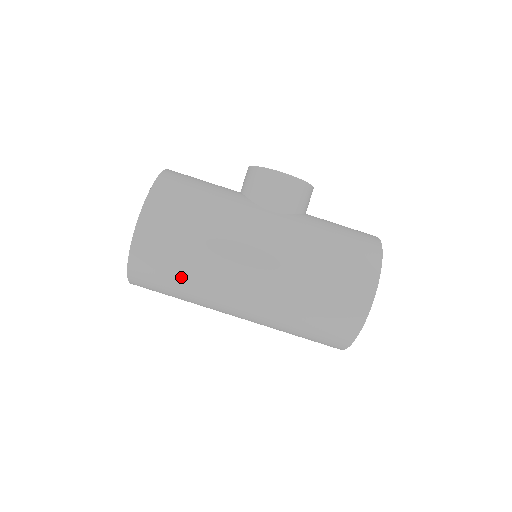
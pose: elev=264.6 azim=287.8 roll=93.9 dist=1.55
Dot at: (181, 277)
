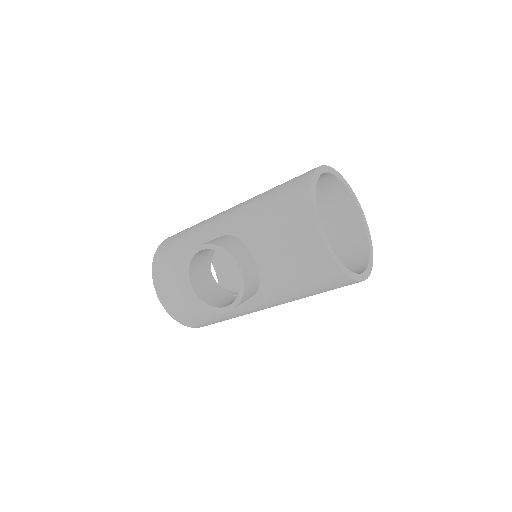
Dot at: occluded
